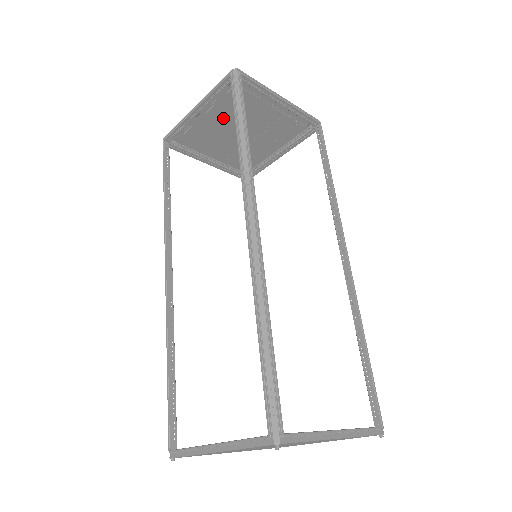
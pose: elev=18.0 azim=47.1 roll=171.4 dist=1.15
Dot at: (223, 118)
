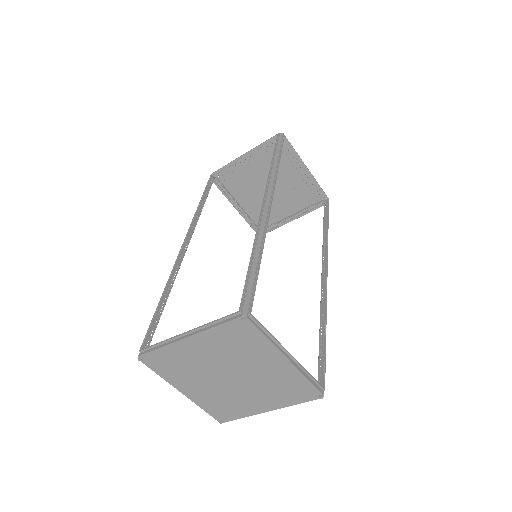
Dot at: (261, 170)
